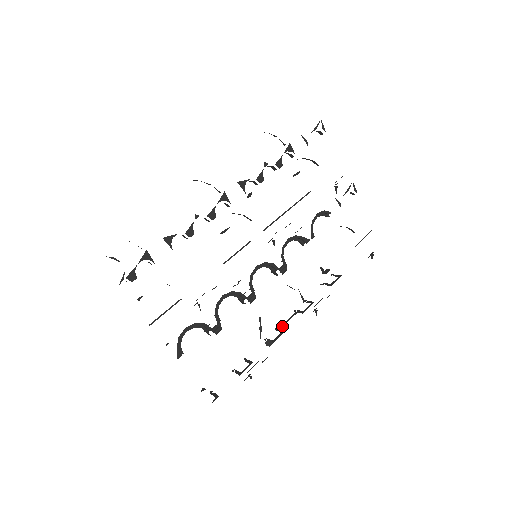
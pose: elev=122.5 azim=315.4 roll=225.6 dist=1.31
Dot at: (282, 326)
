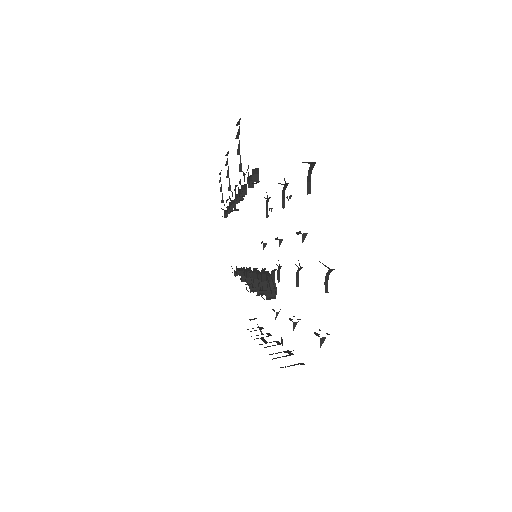
Dot at: (266, 341)
